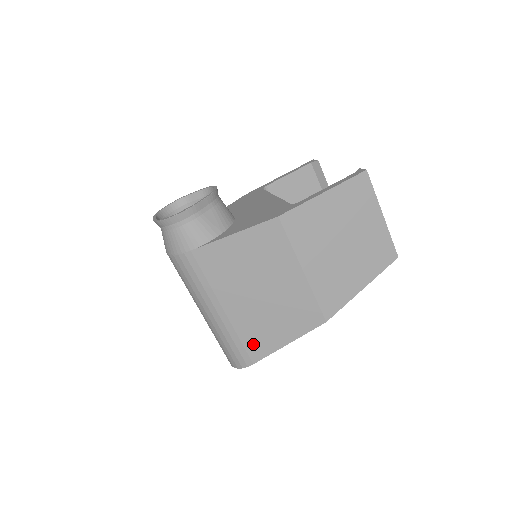
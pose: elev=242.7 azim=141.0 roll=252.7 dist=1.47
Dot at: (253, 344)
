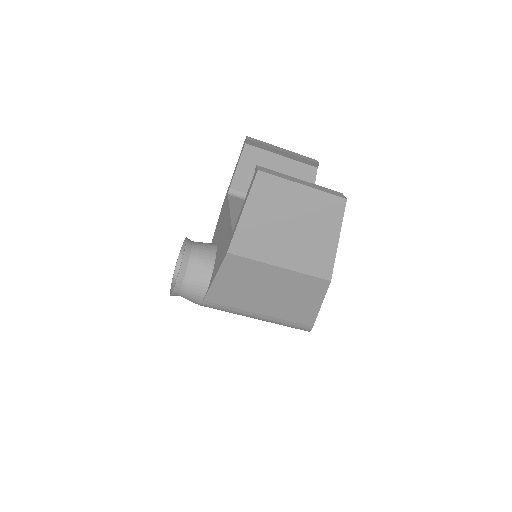
Dot at: (299, 318)
